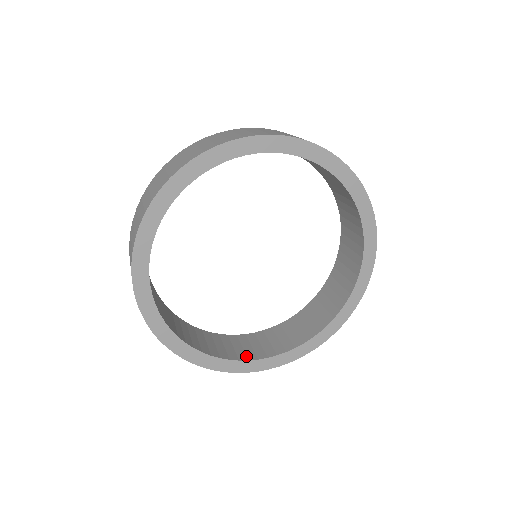
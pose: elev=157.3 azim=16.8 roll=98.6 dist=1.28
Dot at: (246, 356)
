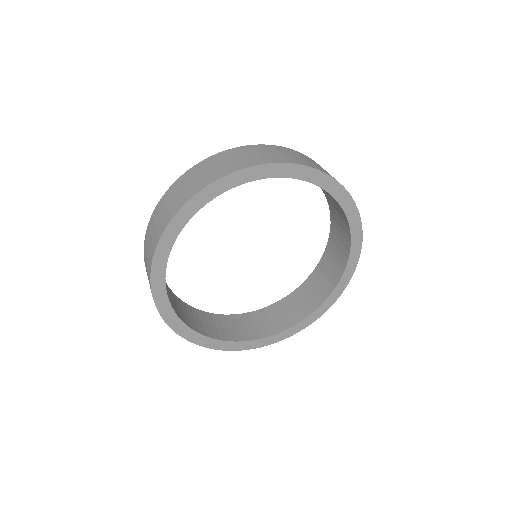
Dot at: (309, 309)
